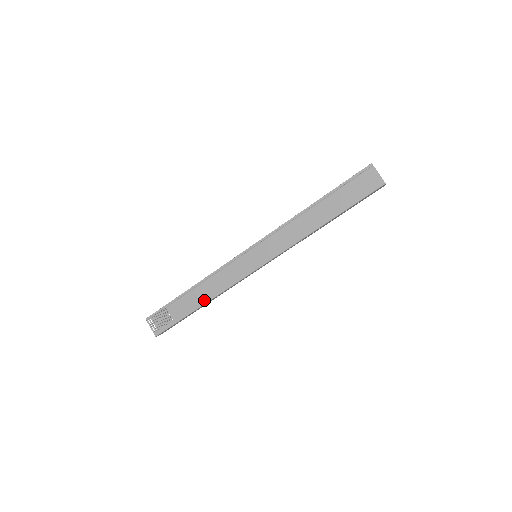
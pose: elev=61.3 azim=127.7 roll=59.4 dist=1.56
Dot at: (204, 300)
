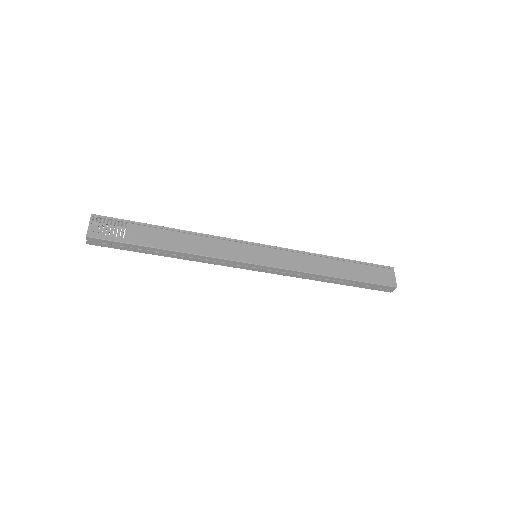
Dot at: (177, 247)
